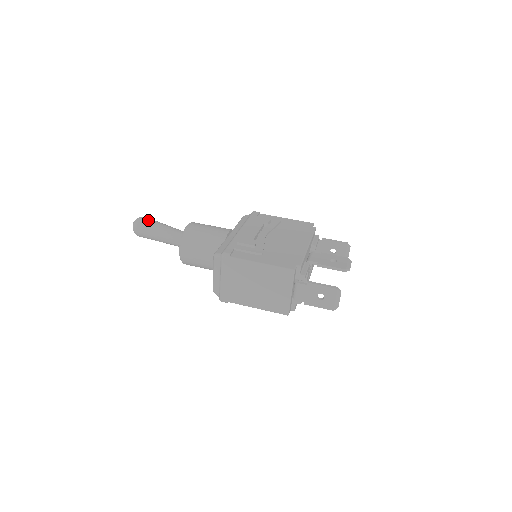
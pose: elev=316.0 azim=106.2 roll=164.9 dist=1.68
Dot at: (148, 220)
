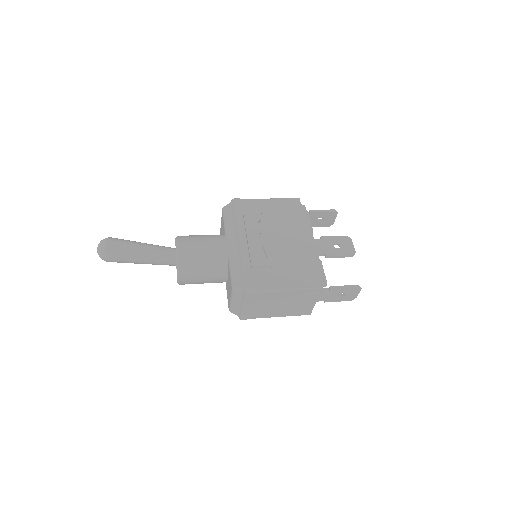
Dot at: (117, 244)
